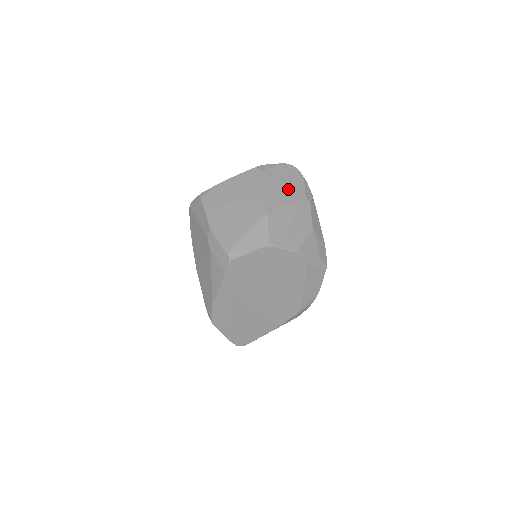
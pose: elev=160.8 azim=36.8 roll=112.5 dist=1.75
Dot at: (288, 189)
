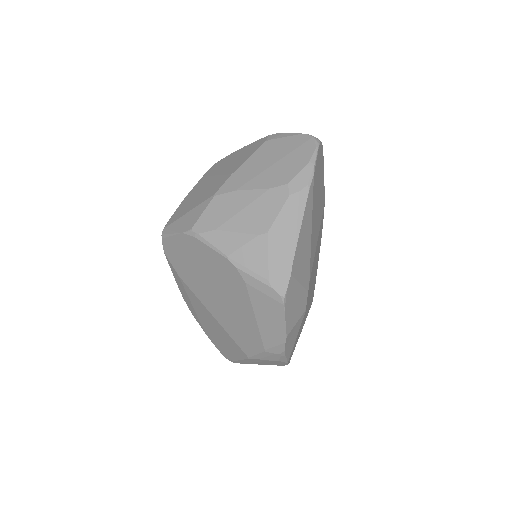
Dot at: (273, 169)
